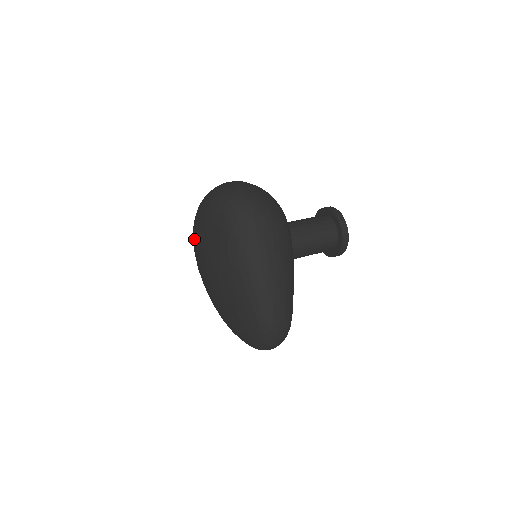
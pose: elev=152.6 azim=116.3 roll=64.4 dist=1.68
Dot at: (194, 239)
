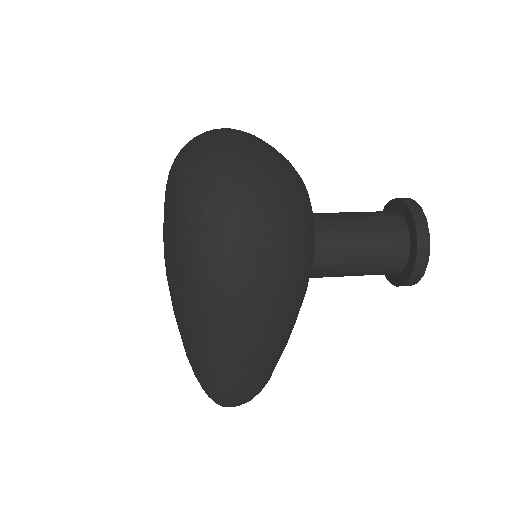
Dot at: occluded
